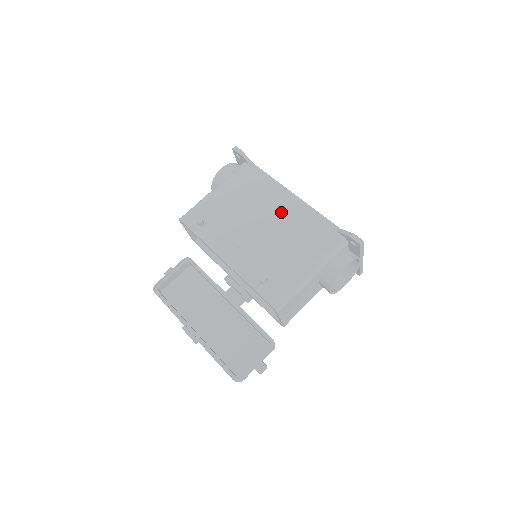
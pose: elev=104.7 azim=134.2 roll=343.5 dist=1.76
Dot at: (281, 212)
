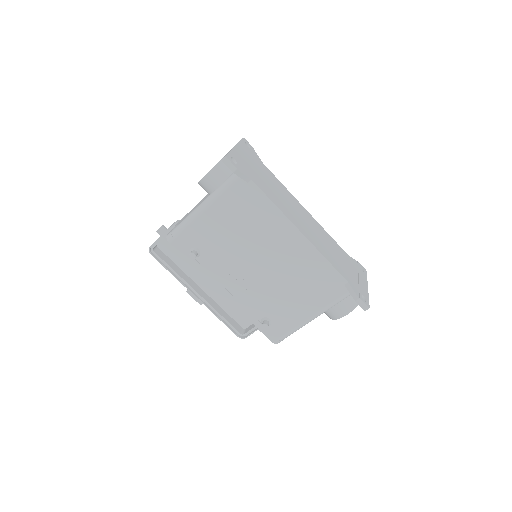
Dot at: (285, 253)
